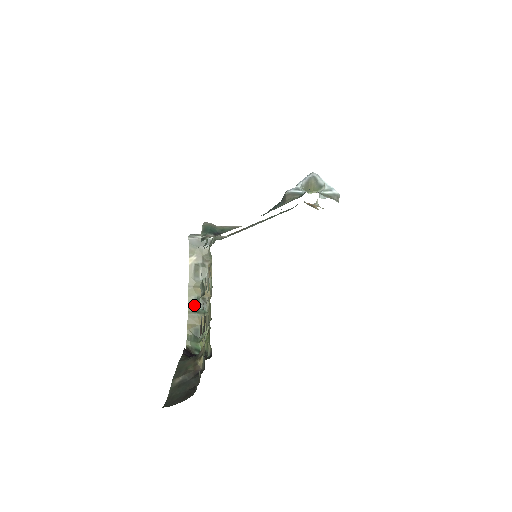
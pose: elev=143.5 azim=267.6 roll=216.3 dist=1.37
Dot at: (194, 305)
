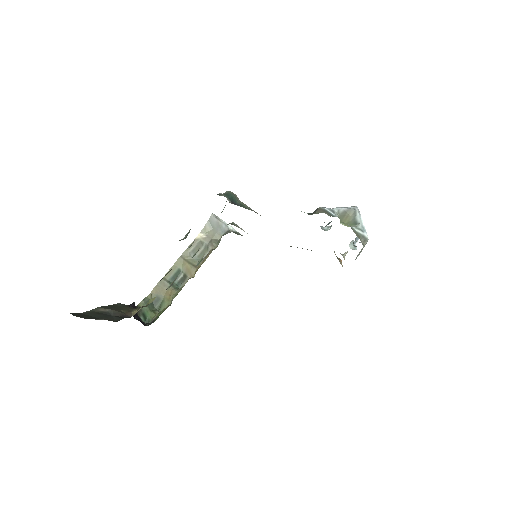
Dot at: (173, 275)
